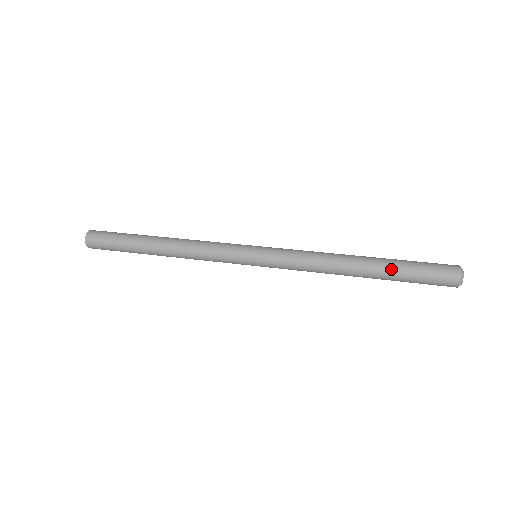
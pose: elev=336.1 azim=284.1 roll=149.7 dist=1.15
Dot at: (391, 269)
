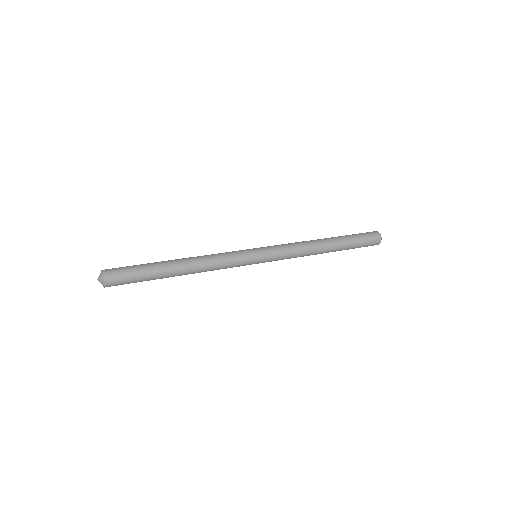
Dot at: (344, 238)
